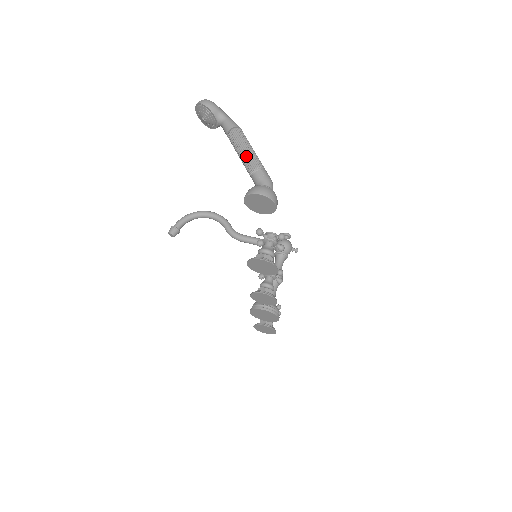
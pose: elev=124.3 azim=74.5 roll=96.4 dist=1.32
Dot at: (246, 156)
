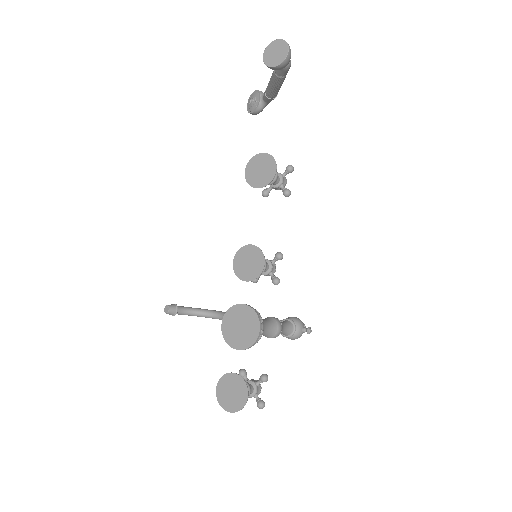
Dot at: occluded
